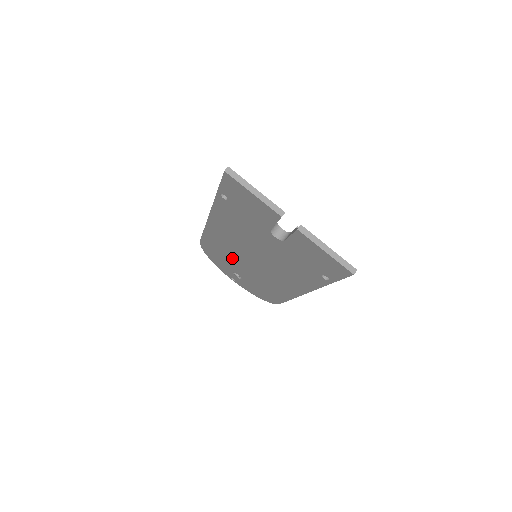
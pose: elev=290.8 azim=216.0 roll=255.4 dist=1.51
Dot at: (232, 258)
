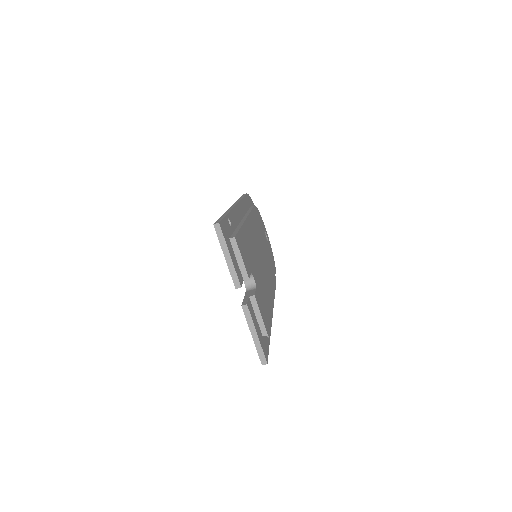
Dot at: occluded
